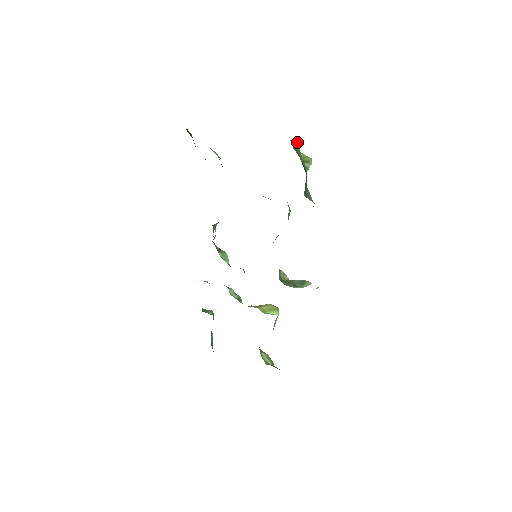
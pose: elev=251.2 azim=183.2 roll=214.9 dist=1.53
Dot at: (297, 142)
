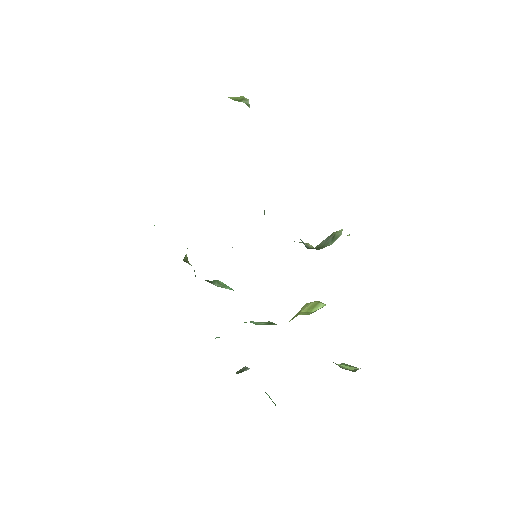
Dot at: occluded
